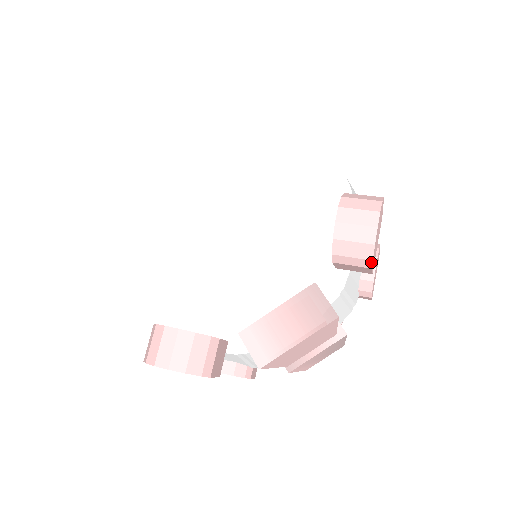
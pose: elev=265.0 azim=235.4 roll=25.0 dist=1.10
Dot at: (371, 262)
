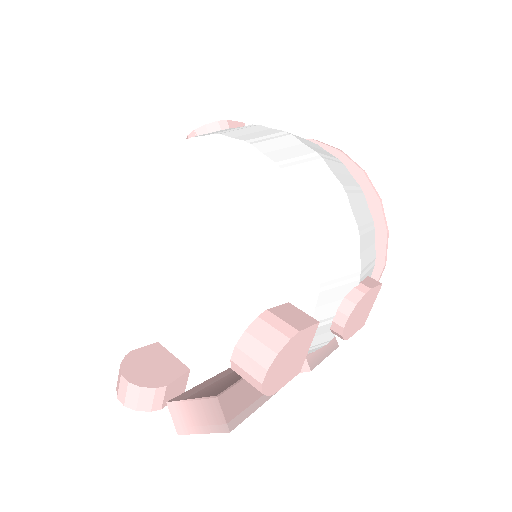
Dot at: (268, 395)
